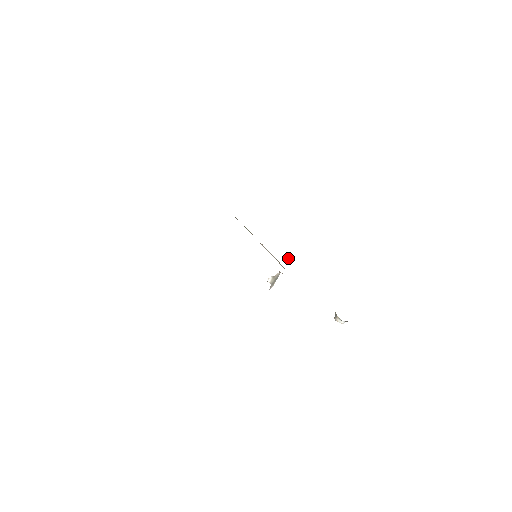
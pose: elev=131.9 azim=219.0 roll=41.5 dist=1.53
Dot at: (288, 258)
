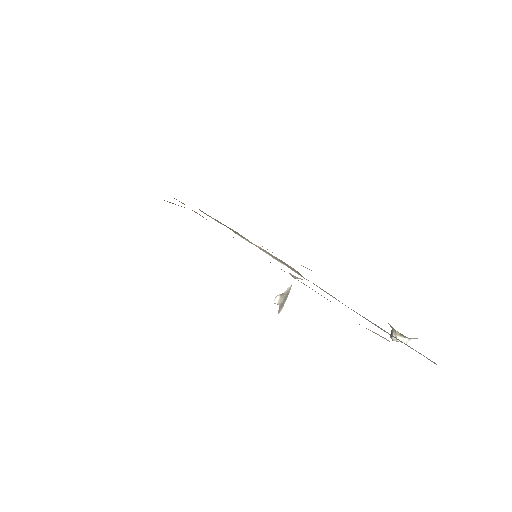
Dot at: occluded
